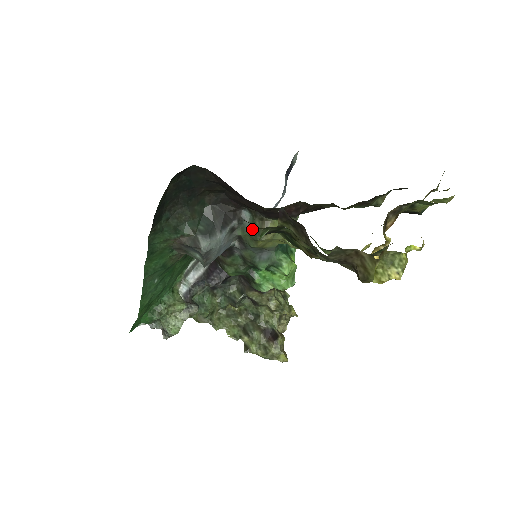
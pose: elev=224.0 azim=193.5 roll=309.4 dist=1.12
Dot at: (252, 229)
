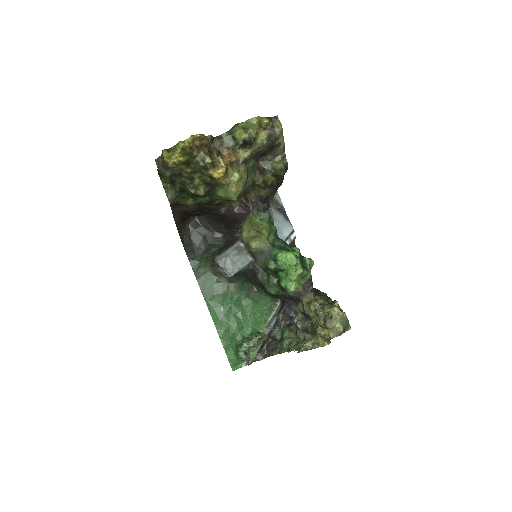
Dot at: occluded
